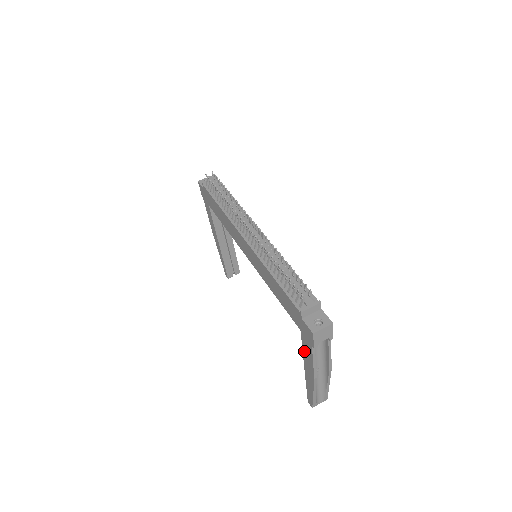
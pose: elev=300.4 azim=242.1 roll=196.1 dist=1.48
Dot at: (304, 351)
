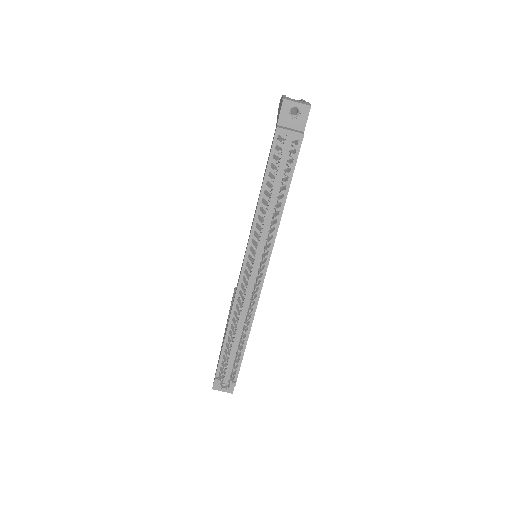
Dot at: occluded
